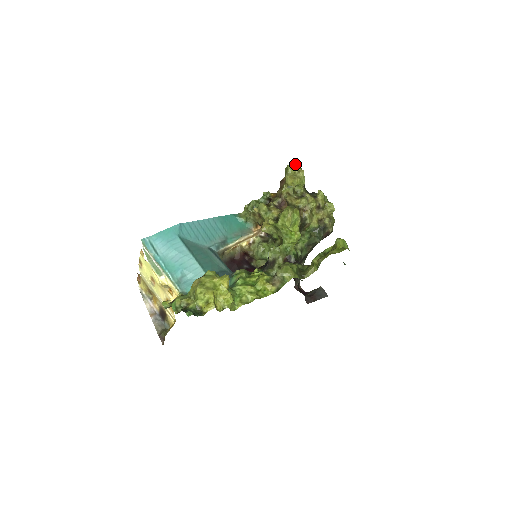
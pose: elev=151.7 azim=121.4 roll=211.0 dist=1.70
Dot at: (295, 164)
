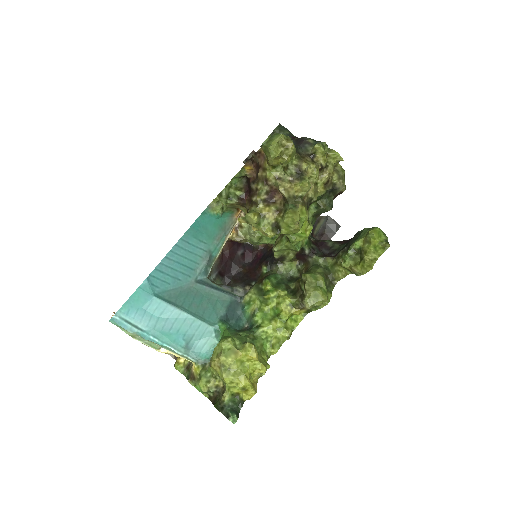
Dot at: (278, 141)
